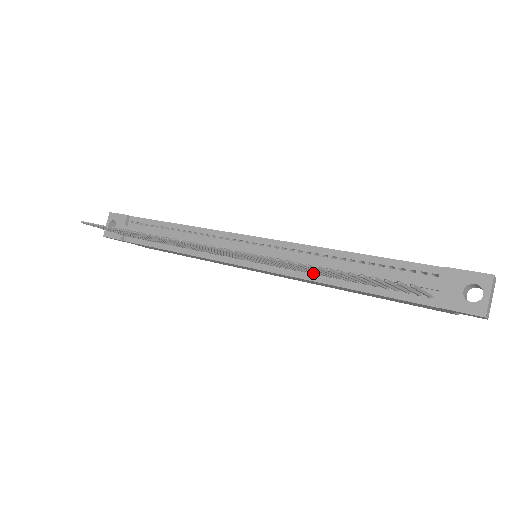
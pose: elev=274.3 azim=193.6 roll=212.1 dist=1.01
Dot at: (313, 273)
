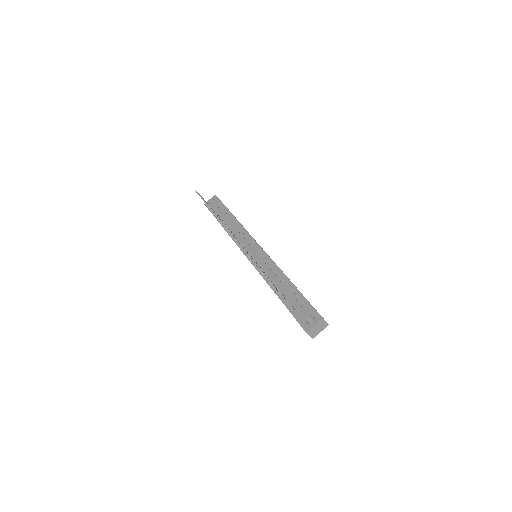
Dot at: occluded
